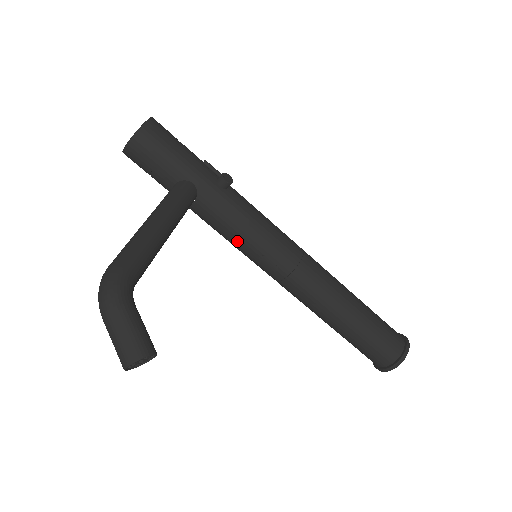
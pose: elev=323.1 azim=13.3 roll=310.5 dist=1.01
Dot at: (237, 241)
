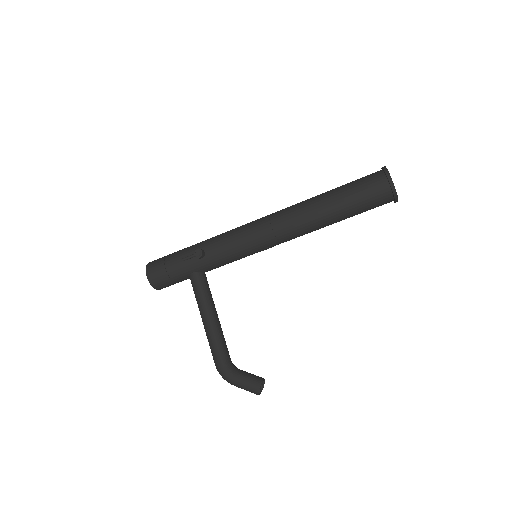
Dot at: occluded
